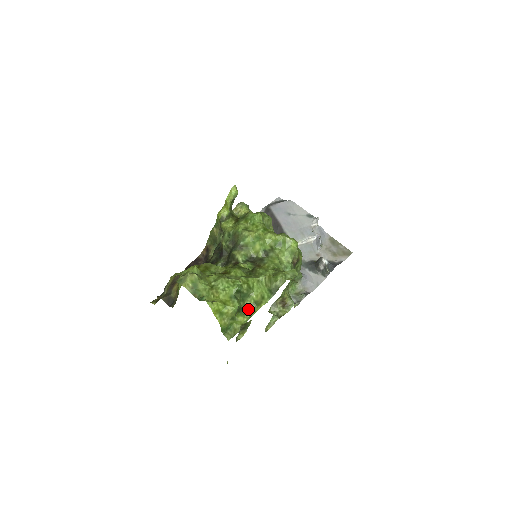
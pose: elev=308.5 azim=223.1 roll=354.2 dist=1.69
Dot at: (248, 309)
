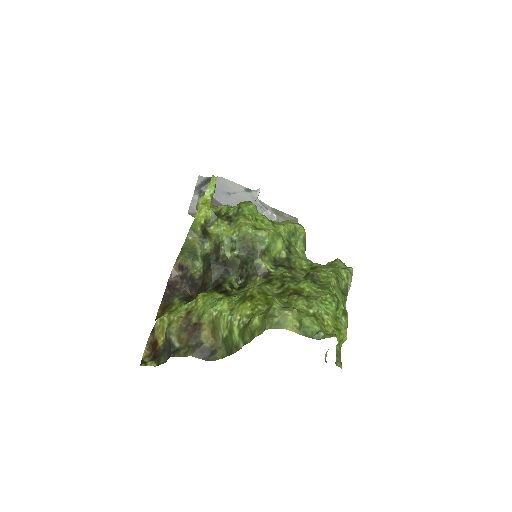
Dot at: occluded
